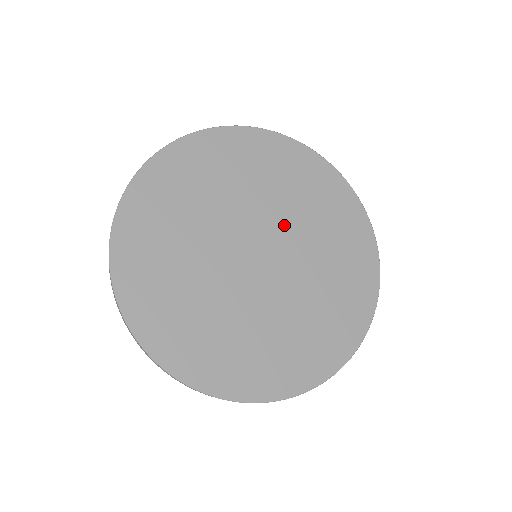
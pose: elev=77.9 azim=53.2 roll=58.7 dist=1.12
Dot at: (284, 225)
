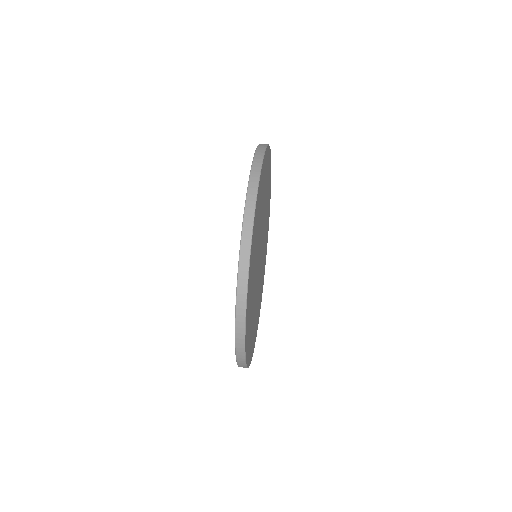
Dot at: occluded
